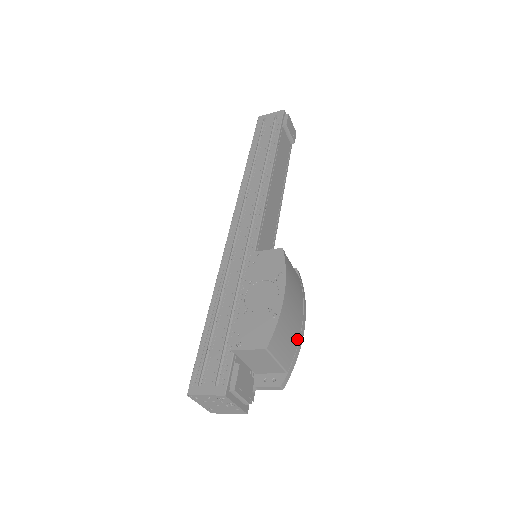
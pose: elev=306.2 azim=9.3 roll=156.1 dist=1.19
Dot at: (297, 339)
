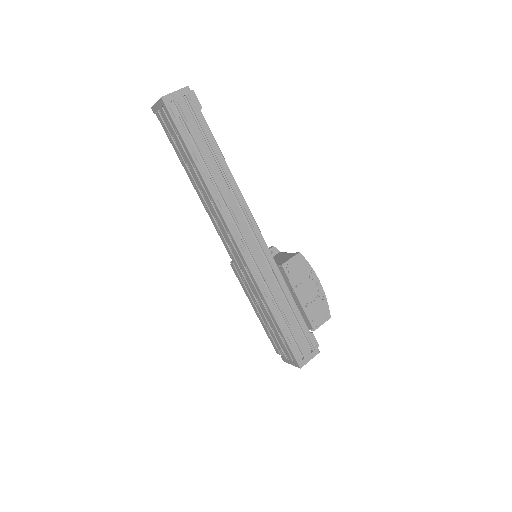
Dot at: occluded
